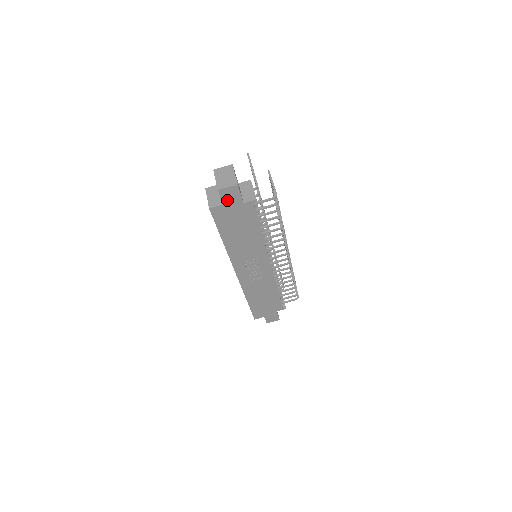
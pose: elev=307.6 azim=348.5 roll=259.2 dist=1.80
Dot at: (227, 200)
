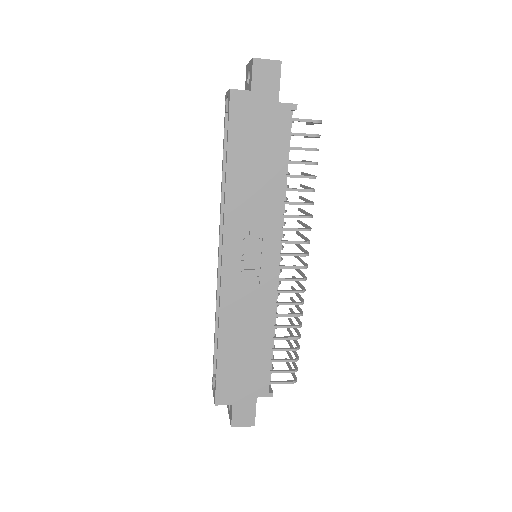
Dot at: (259, 85)
